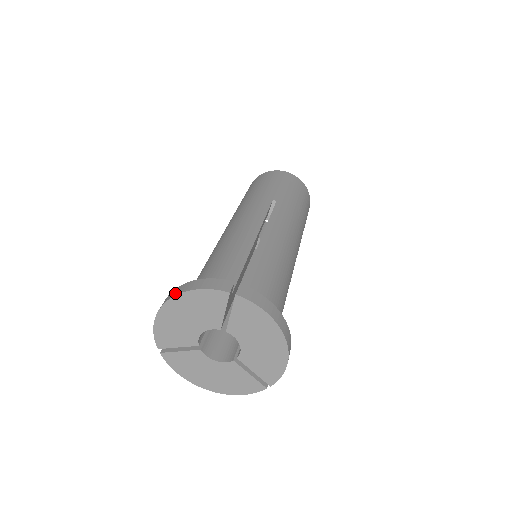
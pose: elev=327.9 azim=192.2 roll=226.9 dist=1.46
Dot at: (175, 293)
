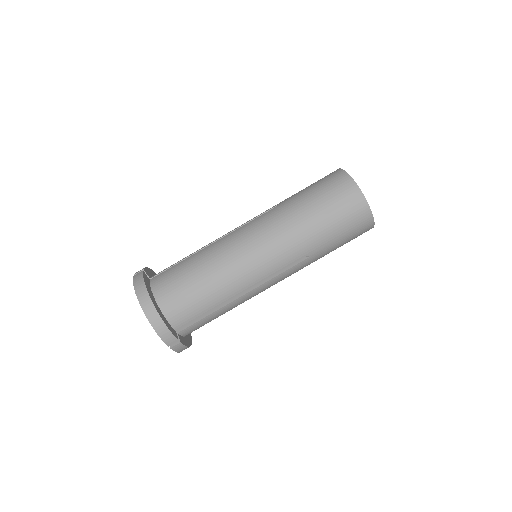
Dot at: (149, 315)
